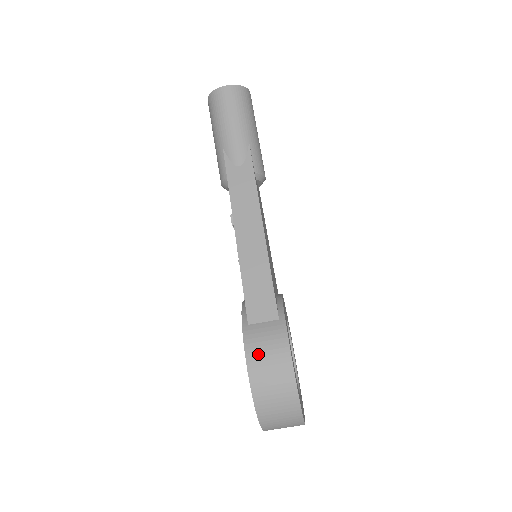
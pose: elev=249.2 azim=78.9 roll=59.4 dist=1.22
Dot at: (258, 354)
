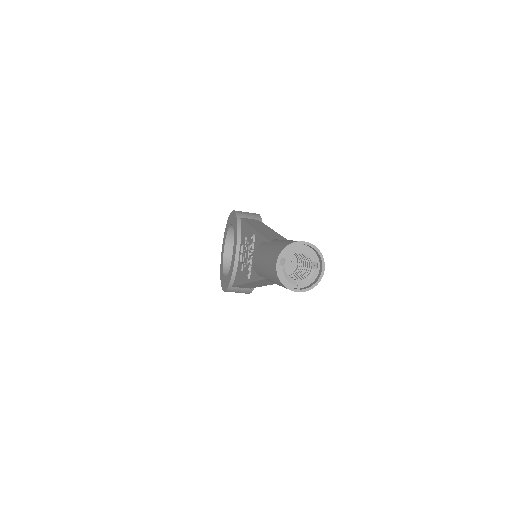
Dot at: occluded
